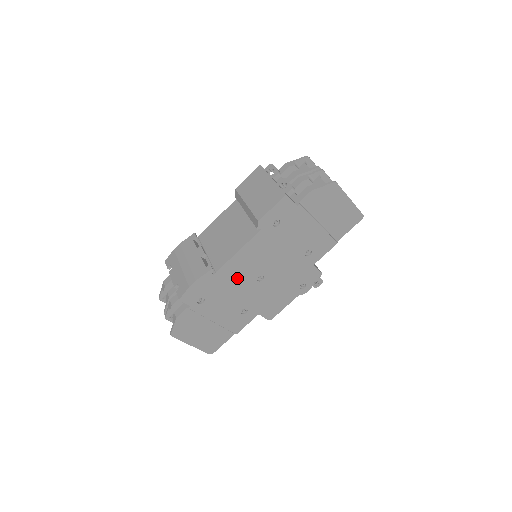
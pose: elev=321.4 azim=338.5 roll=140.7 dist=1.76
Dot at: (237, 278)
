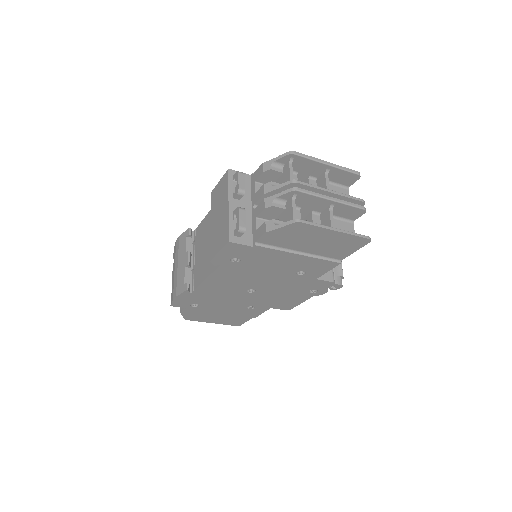
Dot at: (222, 292)
